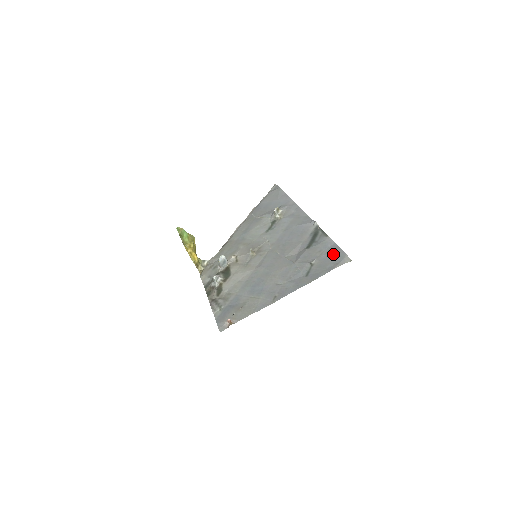
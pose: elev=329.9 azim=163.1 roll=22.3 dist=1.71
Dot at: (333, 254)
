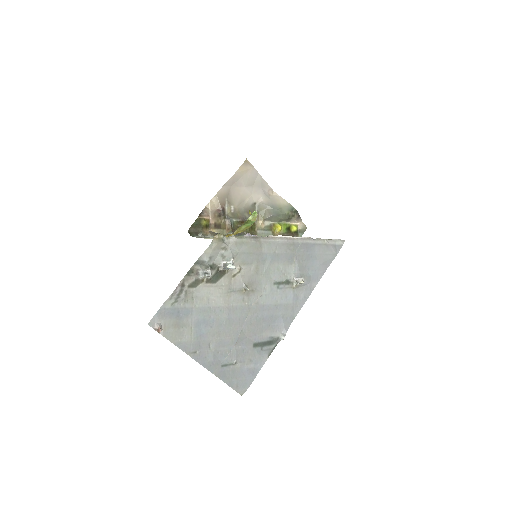
Dot at: (248, 376)
